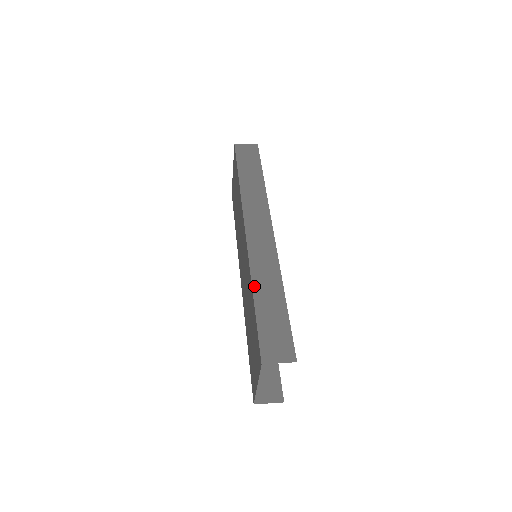
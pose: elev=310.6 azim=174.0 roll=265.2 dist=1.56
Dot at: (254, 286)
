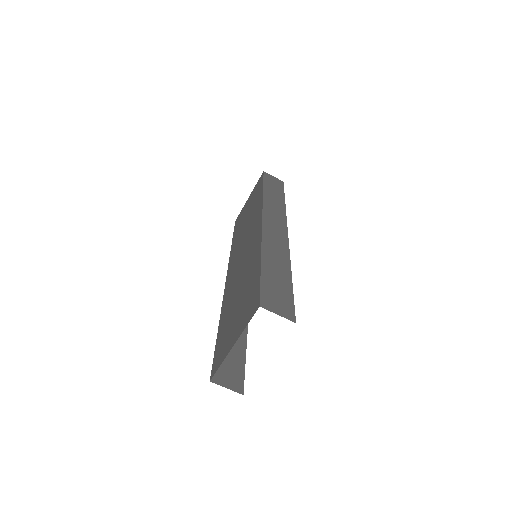
Dot at: (263, 253)
